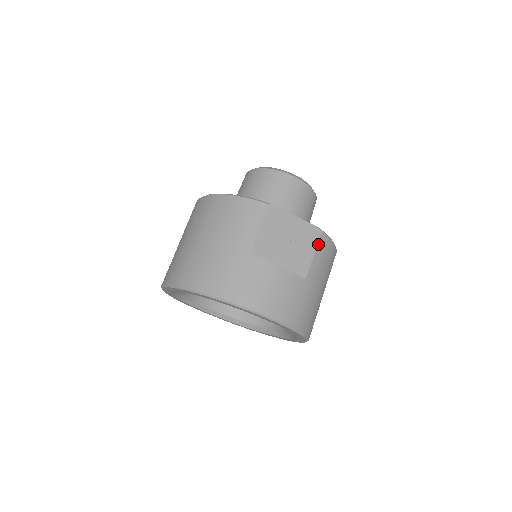
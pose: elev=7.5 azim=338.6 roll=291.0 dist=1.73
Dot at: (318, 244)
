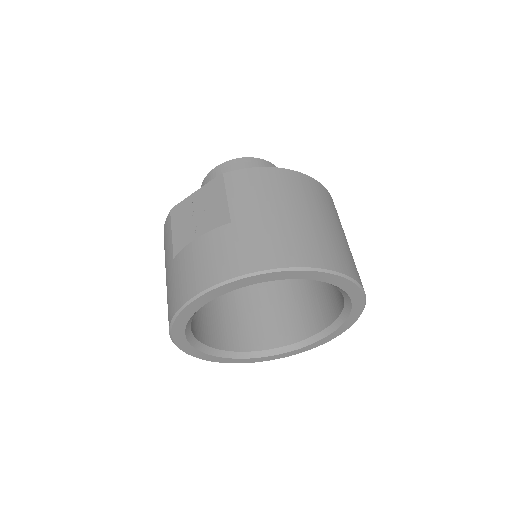
Dot at: (226, 186)
